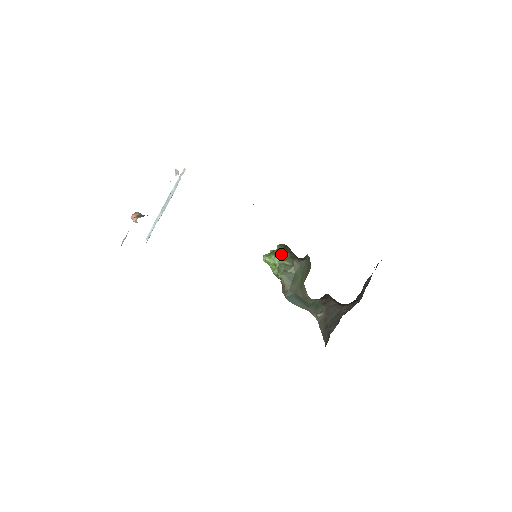
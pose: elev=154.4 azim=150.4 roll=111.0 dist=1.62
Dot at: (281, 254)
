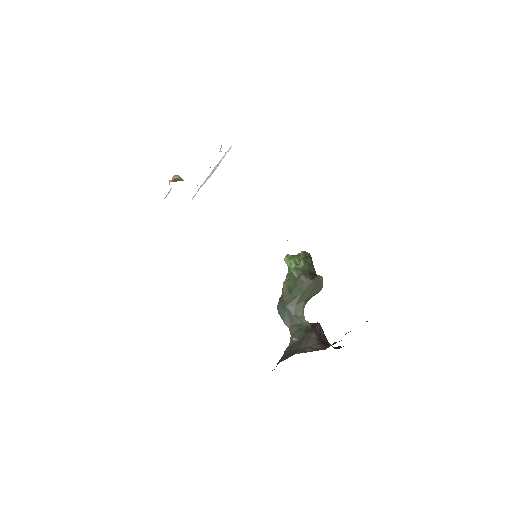
Dot at: occluded
